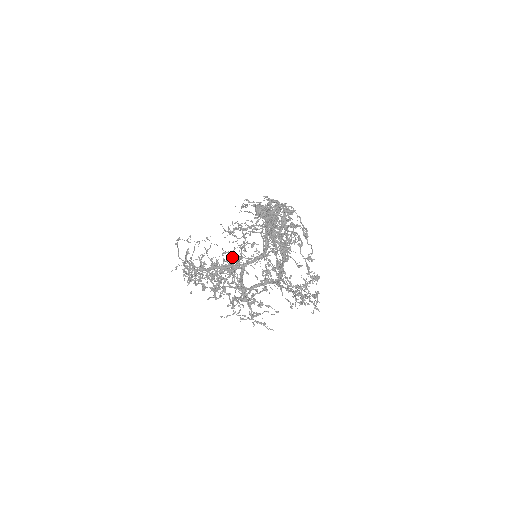
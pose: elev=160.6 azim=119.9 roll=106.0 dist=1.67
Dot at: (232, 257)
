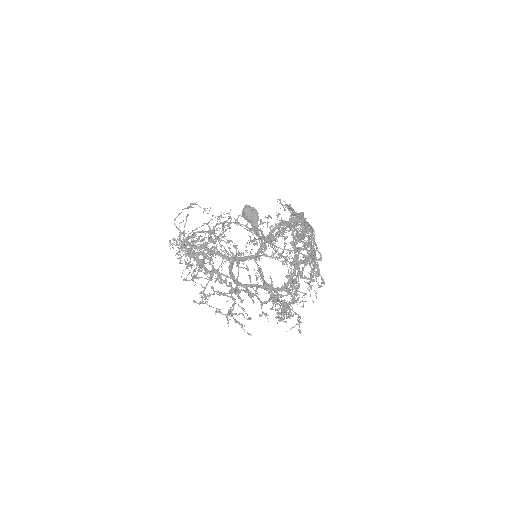
Dot at: (275, 250)
